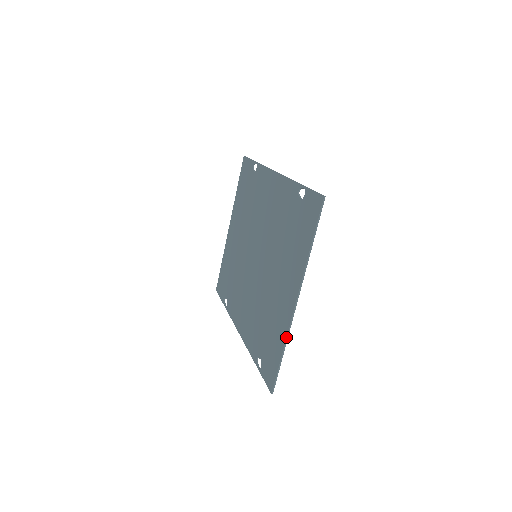
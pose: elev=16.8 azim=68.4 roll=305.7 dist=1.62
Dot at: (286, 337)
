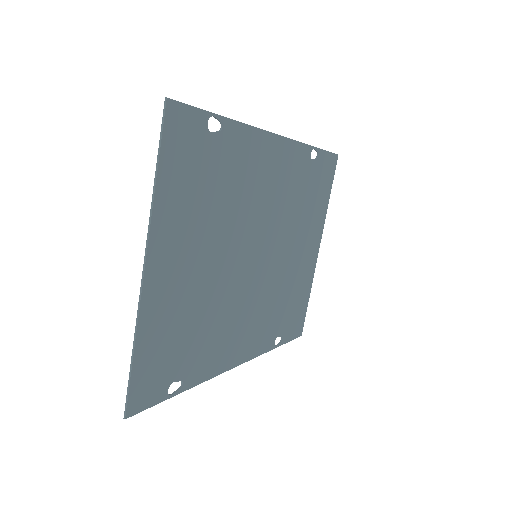
Dot at: (136, 325)
